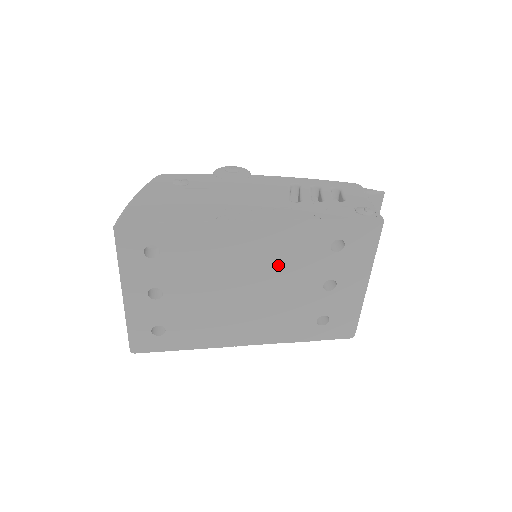
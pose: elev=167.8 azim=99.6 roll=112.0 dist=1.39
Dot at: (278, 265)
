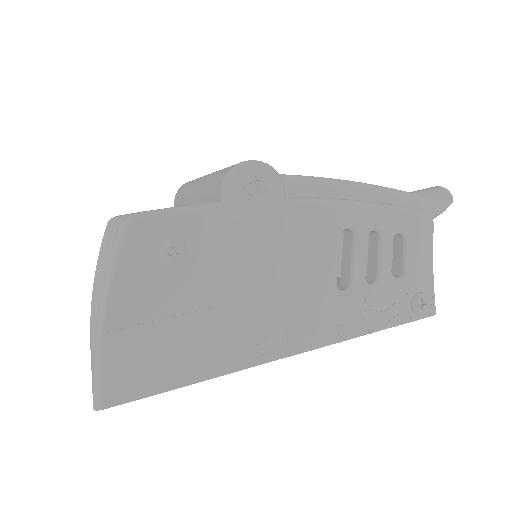
Dot at: occluded
